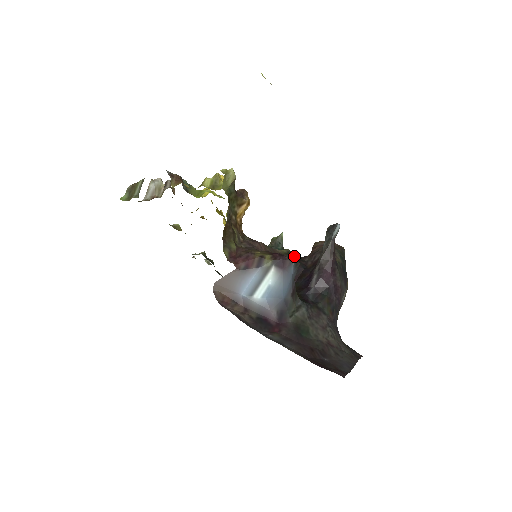
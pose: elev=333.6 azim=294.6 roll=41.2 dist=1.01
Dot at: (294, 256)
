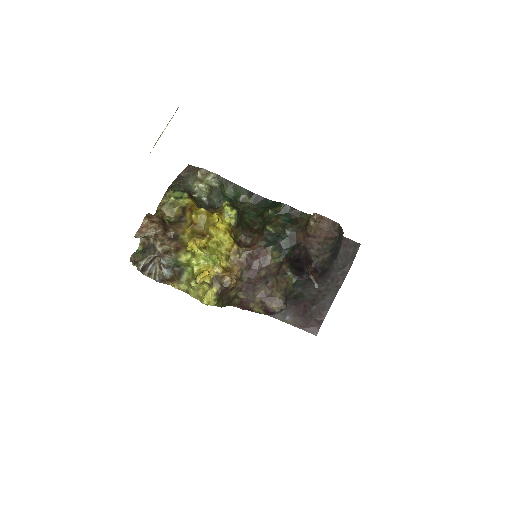
Dot at: (288, 254)
